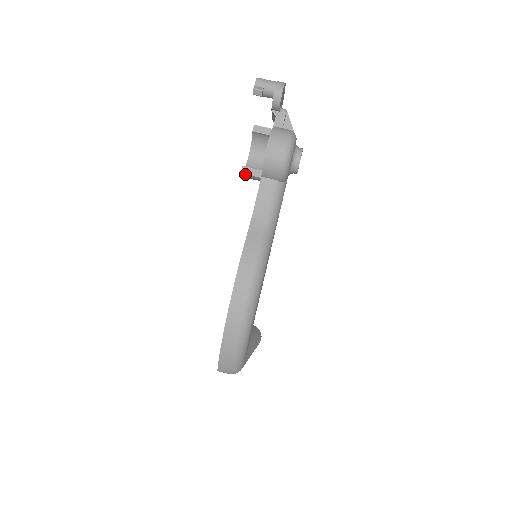
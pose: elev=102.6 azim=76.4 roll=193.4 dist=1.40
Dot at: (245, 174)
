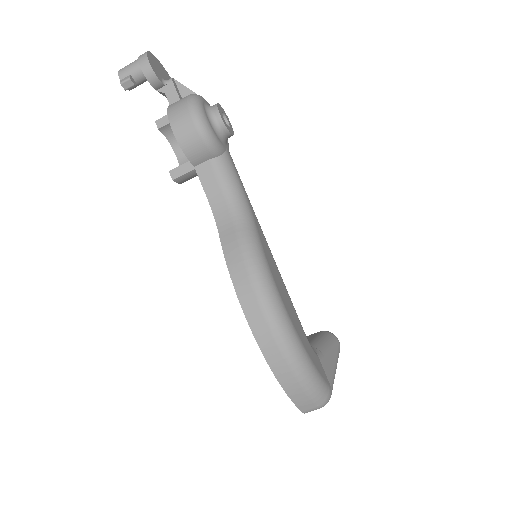
Dot at: (177, 178)
